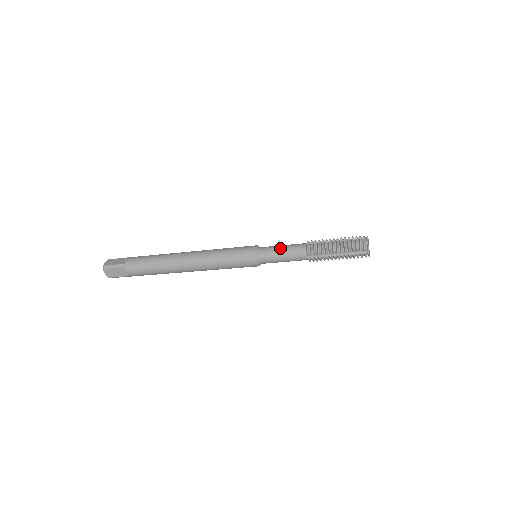
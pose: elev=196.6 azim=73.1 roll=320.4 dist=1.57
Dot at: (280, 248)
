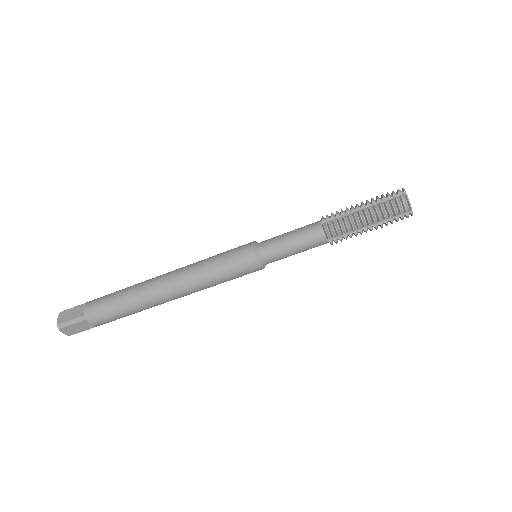
Dot at: occluded
